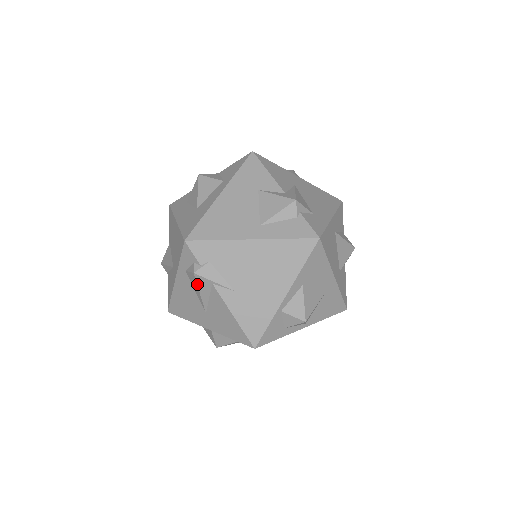
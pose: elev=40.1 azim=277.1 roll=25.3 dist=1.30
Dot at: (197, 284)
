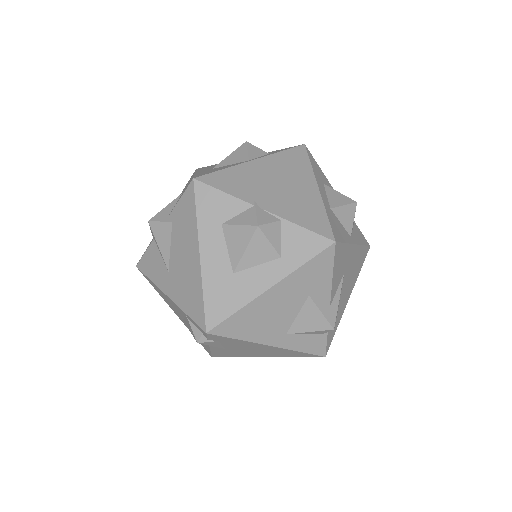
Dot at: (193, 336)
